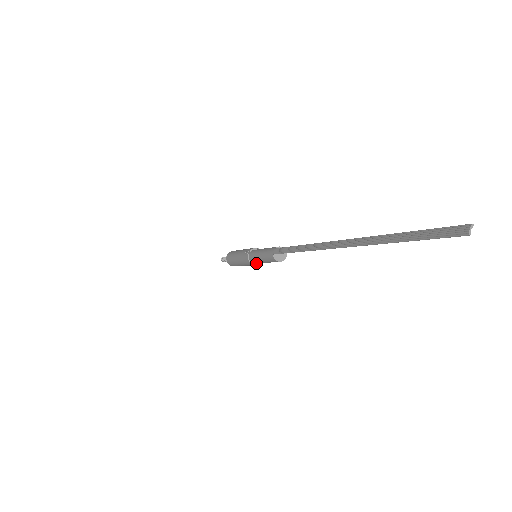
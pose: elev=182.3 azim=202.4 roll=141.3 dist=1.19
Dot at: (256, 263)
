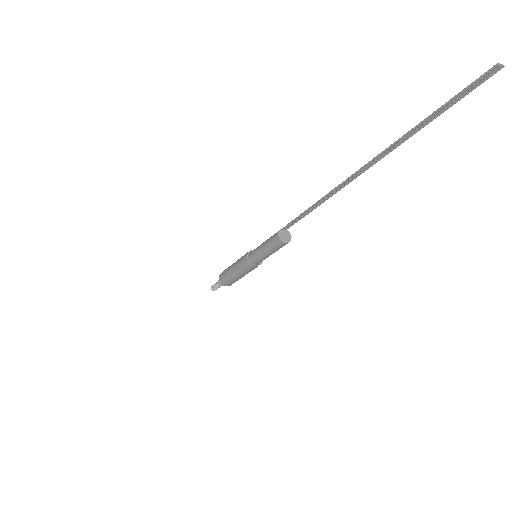
Dot at: (250, 262)
